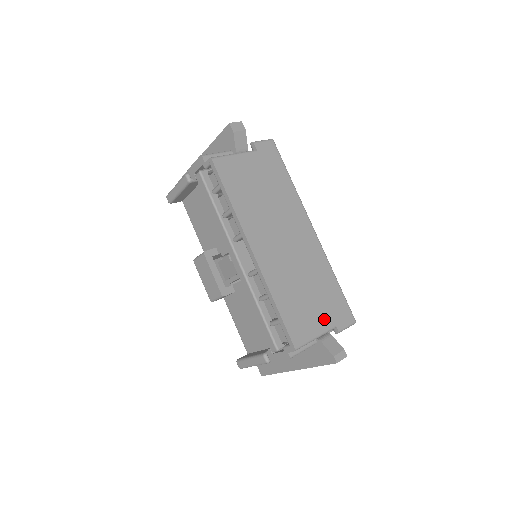
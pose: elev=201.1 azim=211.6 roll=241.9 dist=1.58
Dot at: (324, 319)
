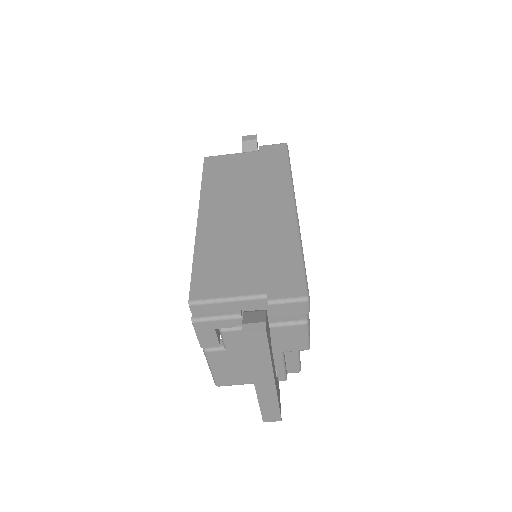
Dot at: (252, 284)
